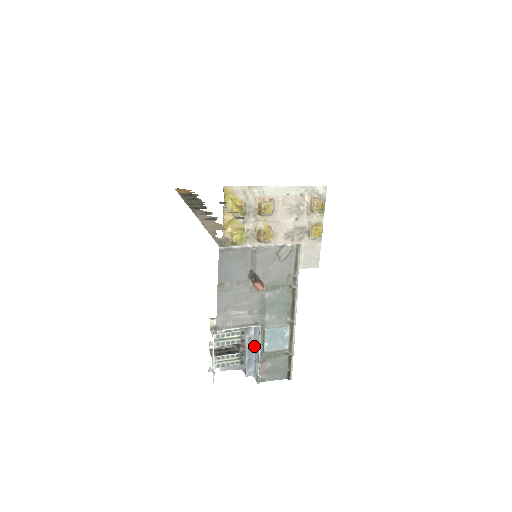
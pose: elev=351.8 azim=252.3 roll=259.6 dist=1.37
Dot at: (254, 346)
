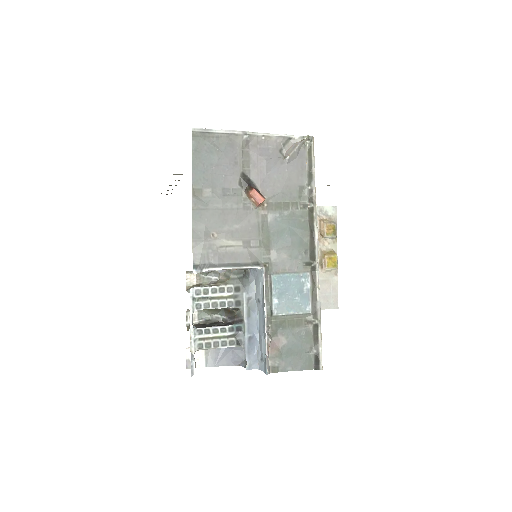
Dot at: (257, 313)
